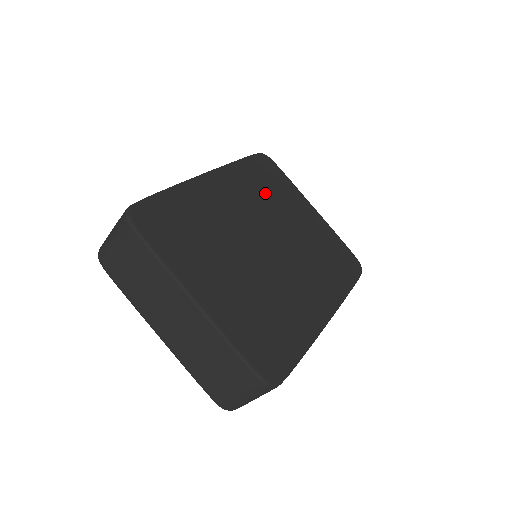
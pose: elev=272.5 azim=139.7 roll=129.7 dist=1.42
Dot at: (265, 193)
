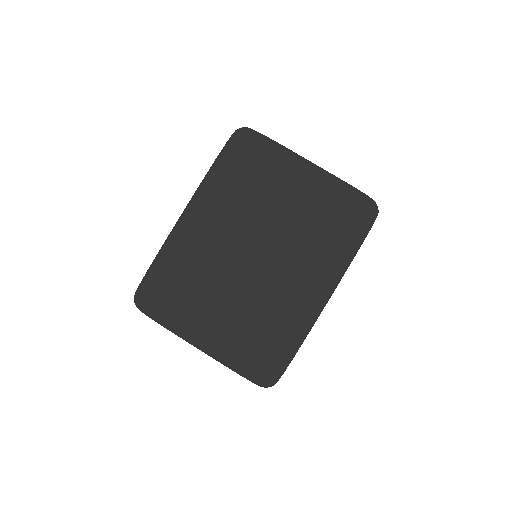
Dot at: (246, 189)
